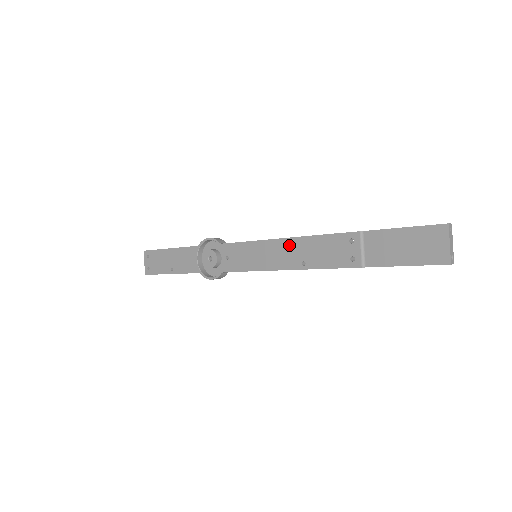
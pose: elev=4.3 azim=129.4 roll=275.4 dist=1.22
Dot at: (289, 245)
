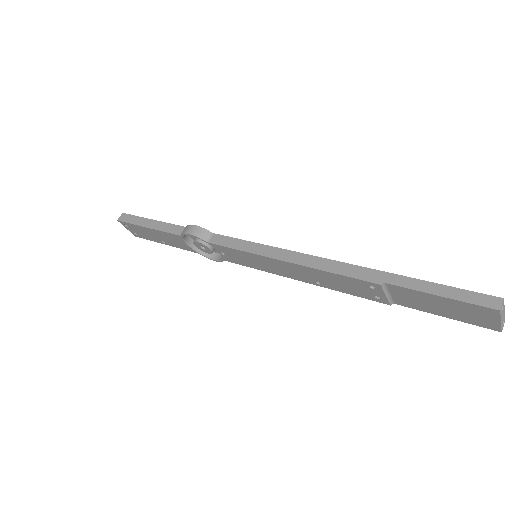
Dot at: (294, 268)
